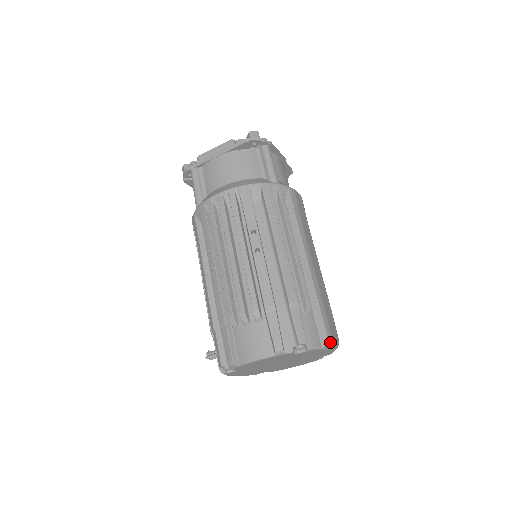
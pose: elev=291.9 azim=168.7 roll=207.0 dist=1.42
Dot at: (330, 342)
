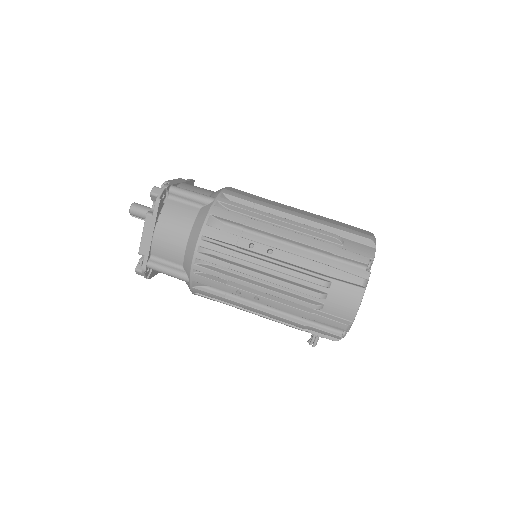
Dot at: (374, 239)
